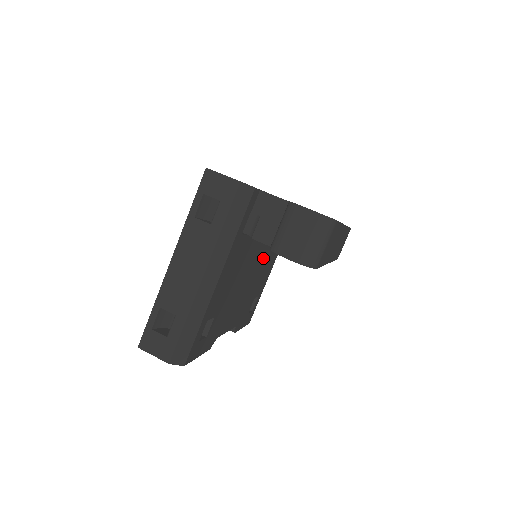
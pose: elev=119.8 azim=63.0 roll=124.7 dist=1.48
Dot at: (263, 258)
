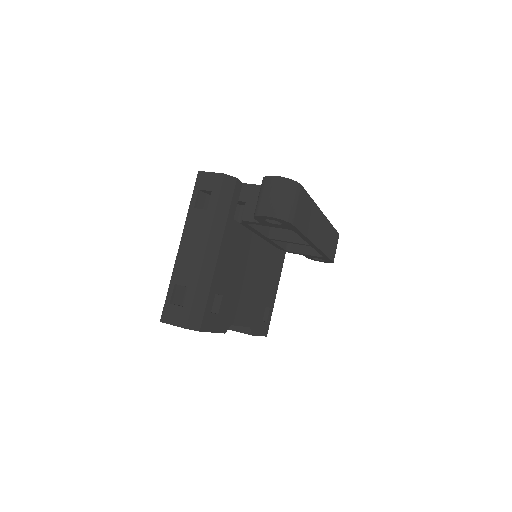
Dot at: (265, 263)
